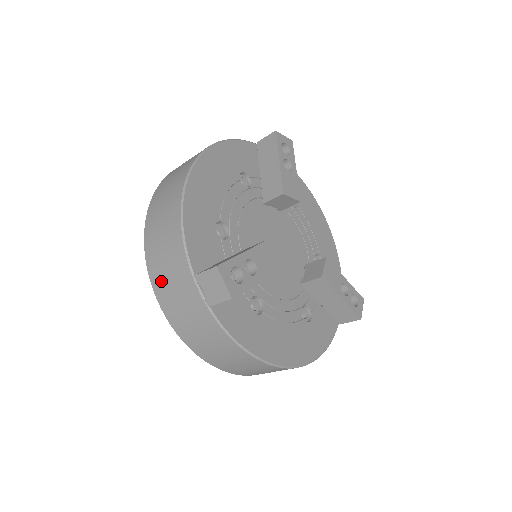
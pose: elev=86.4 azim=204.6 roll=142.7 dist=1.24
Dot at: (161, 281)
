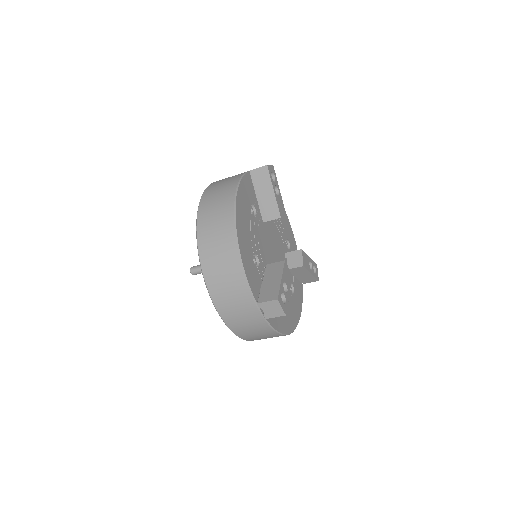
Dot at: (225, 305)
